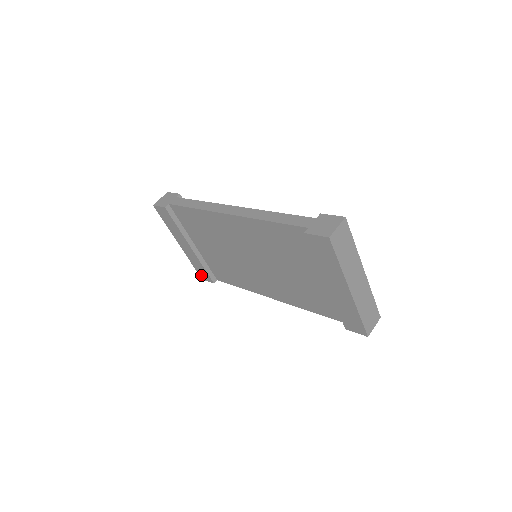
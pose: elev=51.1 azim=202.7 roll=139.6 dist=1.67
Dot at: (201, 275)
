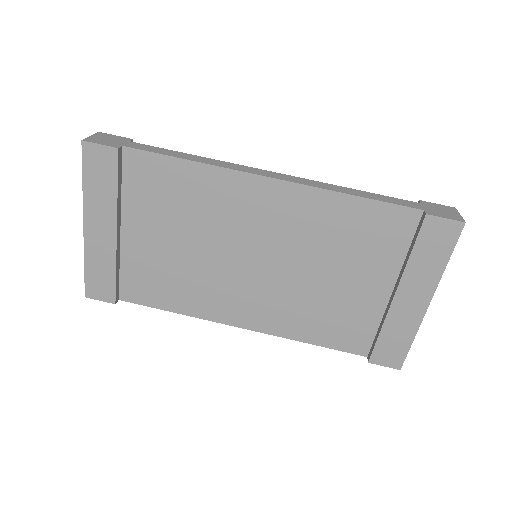
Dot at: (91, 288)
